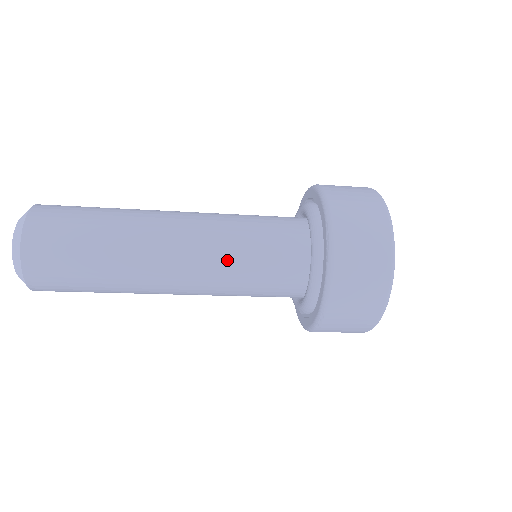
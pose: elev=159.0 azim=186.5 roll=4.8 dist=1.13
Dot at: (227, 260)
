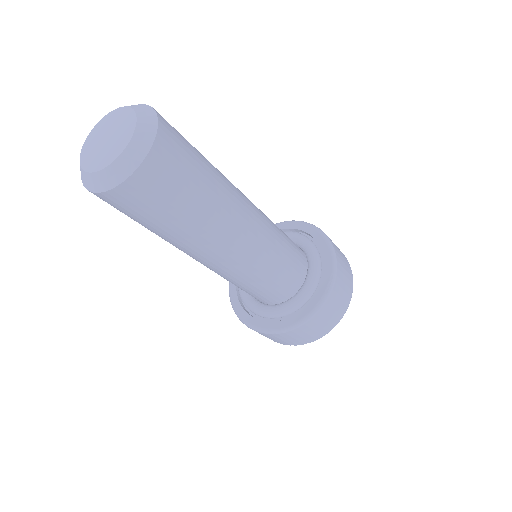
Dot at: (263, 262)
